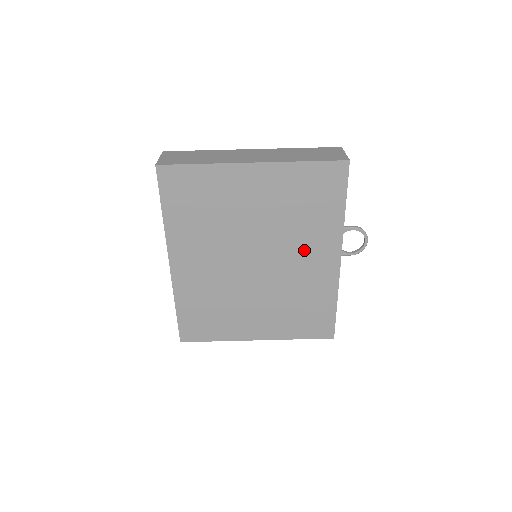
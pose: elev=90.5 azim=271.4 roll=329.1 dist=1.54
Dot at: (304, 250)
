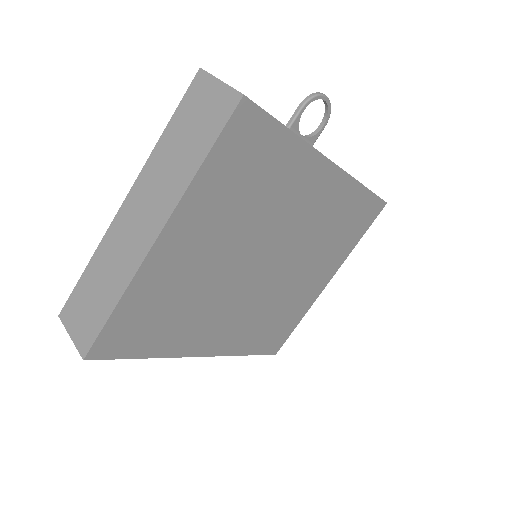
Dot at: (294, 205)
